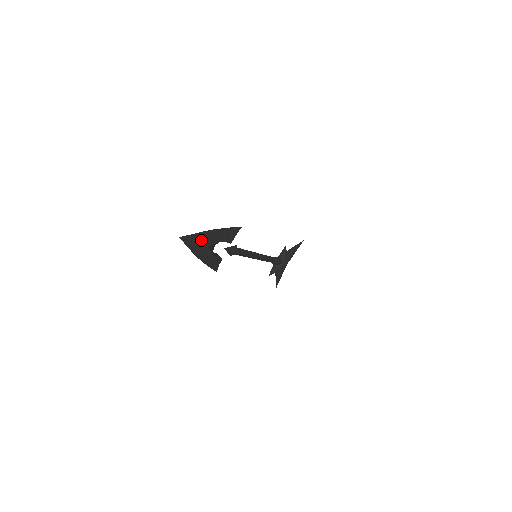
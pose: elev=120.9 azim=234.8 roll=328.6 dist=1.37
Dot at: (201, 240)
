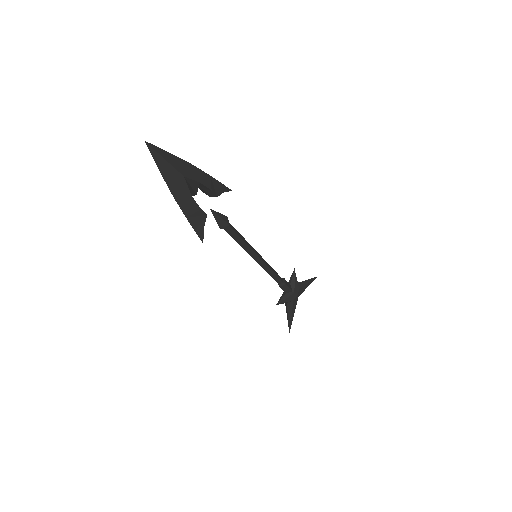
Dot at: (175, 164)
